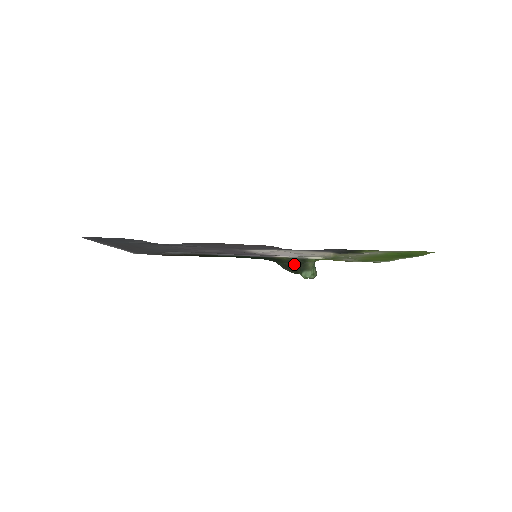
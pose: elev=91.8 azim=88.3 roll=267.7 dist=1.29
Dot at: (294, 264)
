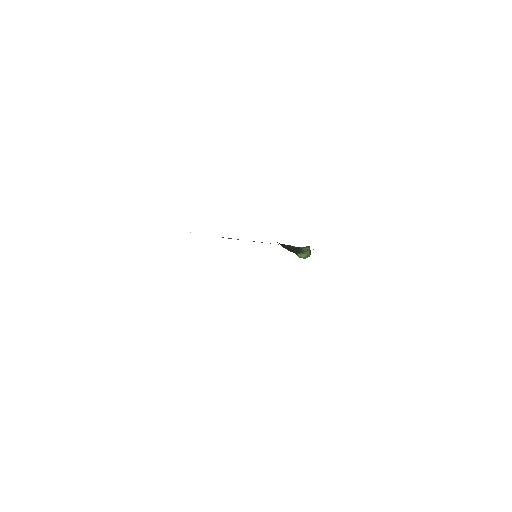
Dot at: (291, 248)
